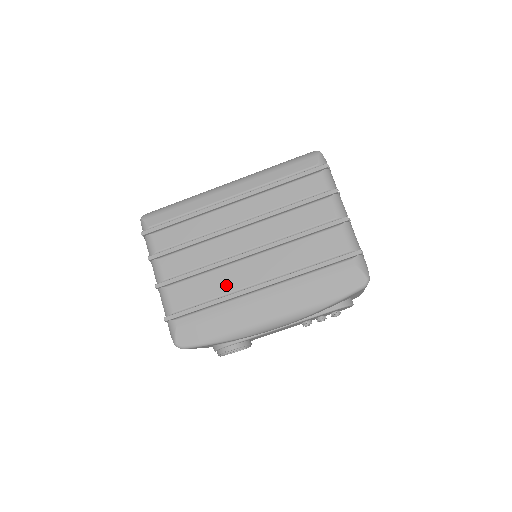
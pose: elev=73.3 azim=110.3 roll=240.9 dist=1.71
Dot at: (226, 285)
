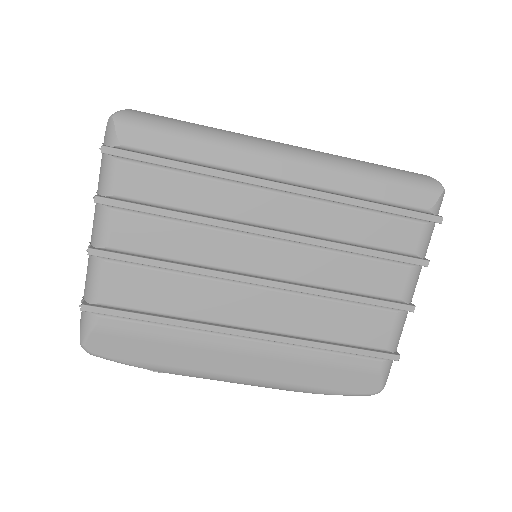
Dot at: (201, 307)
